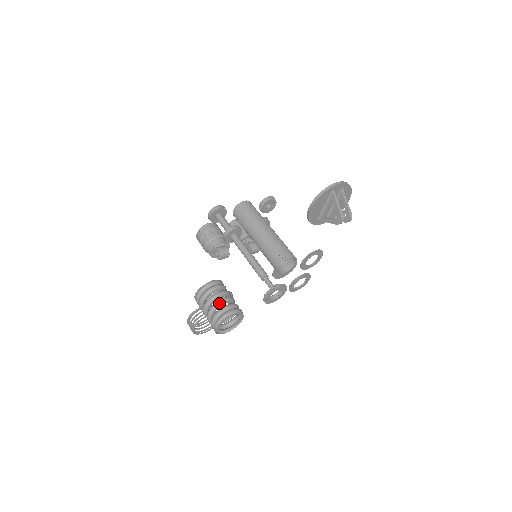
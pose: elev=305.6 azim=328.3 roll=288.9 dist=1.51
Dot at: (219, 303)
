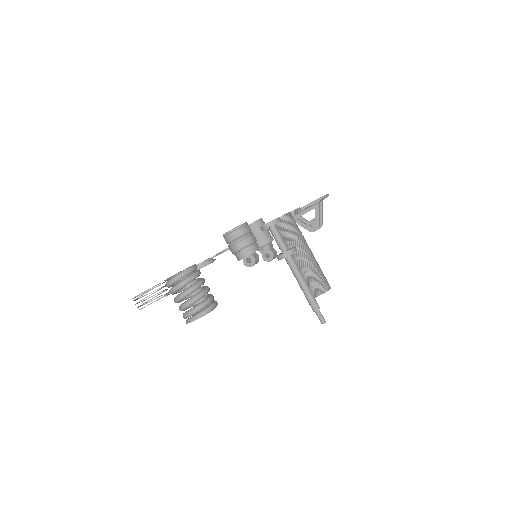
Dot at: (203, 295)
